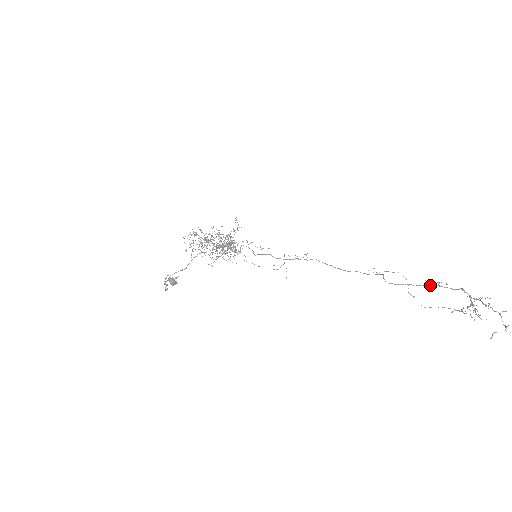
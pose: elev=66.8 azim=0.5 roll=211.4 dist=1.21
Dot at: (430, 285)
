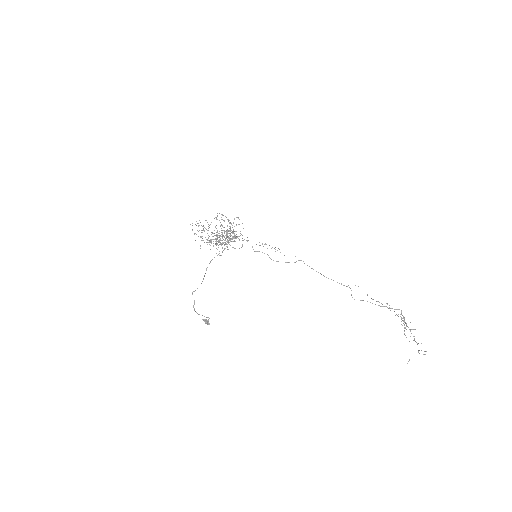
Dot at: (381, 306)
